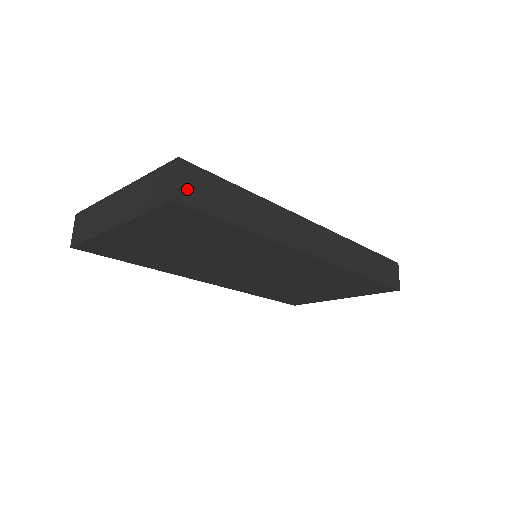
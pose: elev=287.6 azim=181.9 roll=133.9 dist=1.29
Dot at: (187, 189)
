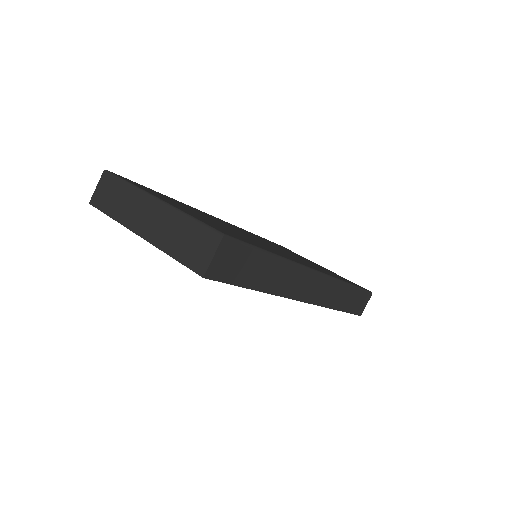
Dot at: (219, 265)
